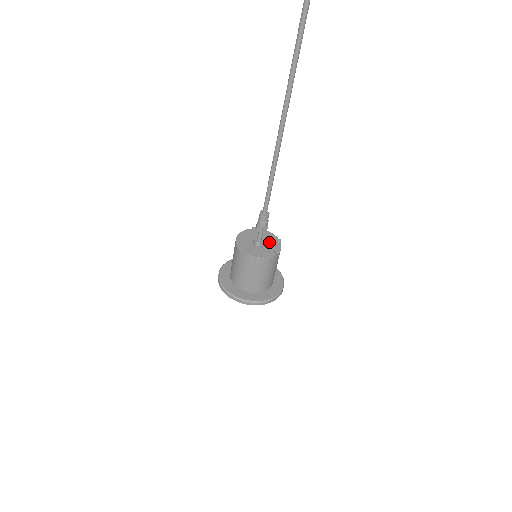
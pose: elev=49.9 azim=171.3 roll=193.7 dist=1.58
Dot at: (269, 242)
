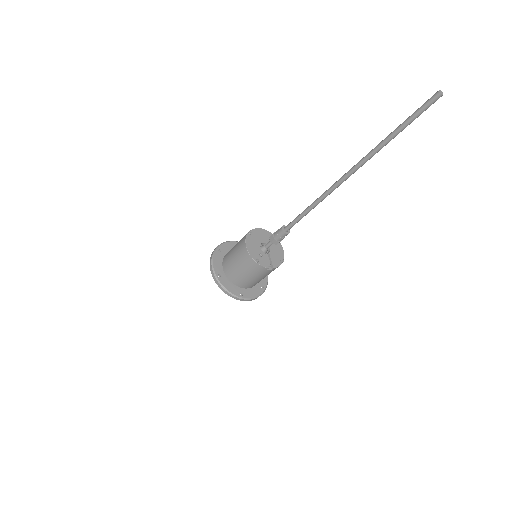
Dot at: (273, 255)
